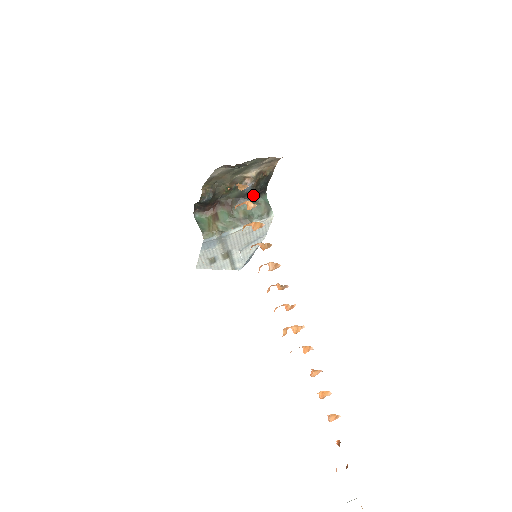
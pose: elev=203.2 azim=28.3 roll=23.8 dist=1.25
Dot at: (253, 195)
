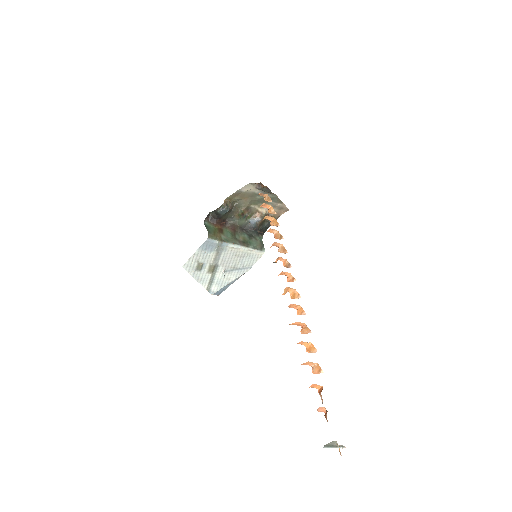
Dot at: (254, 231)
